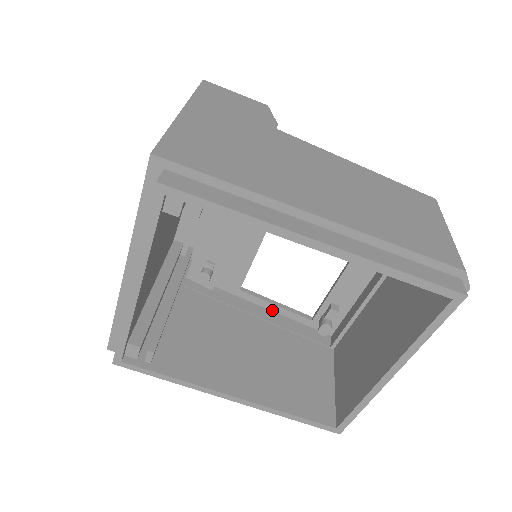
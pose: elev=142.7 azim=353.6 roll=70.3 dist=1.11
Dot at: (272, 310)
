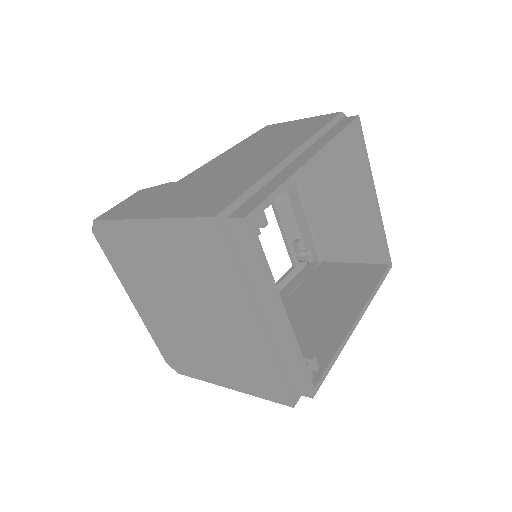
Dot at: occluded
